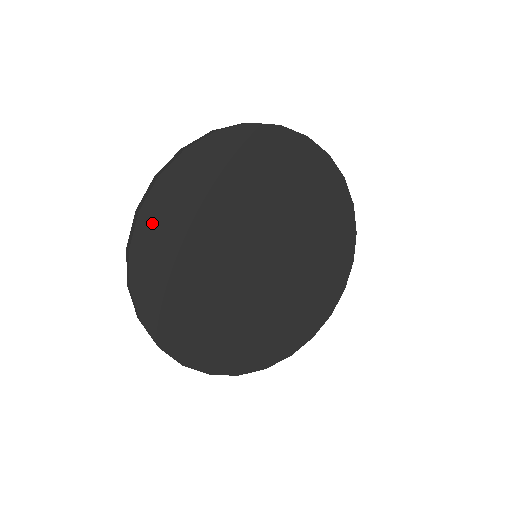
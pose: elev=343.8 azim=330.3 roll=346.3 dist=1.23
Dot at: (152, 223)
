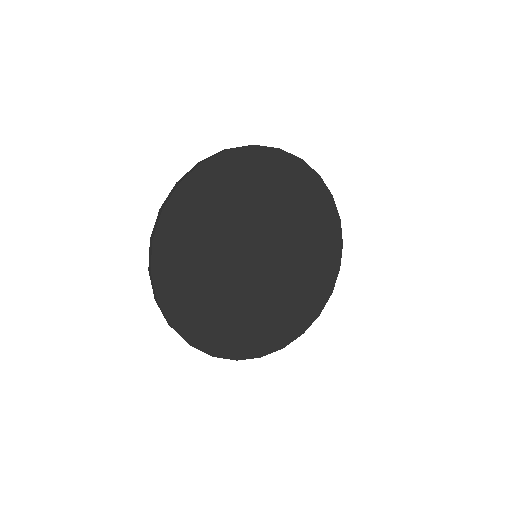
Dot at: (206, 176)
